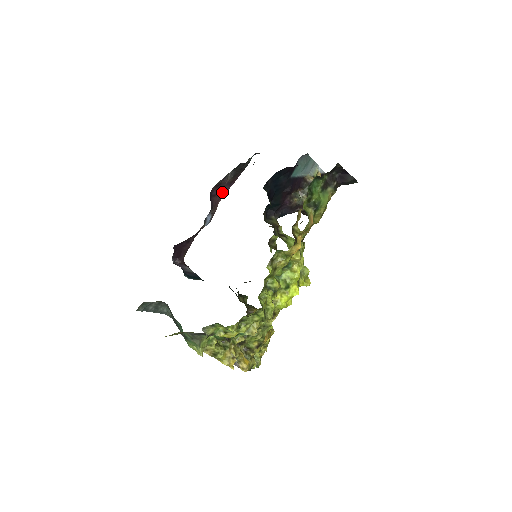
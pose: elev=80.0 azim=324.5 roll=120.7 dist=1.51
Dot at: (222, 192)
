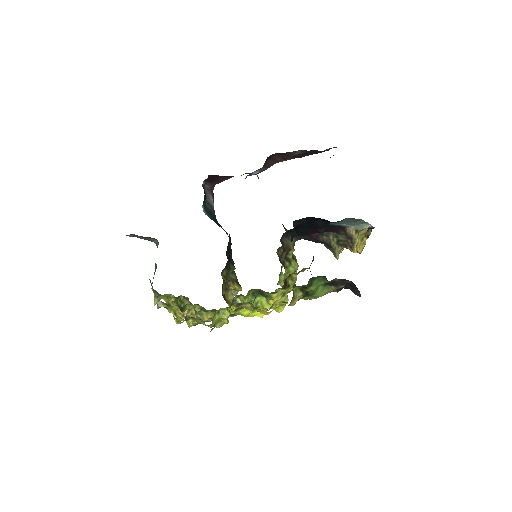
Dot at: (284, 158)
